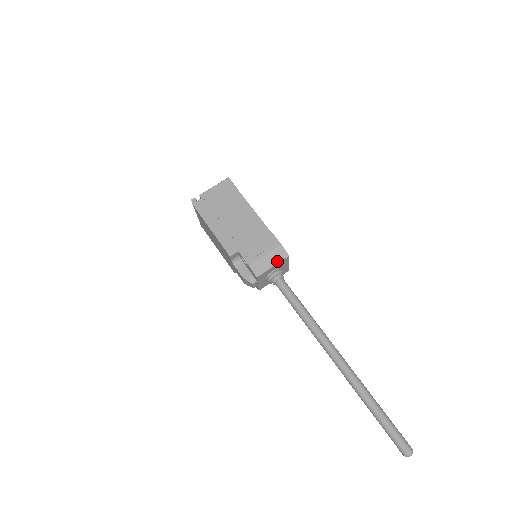
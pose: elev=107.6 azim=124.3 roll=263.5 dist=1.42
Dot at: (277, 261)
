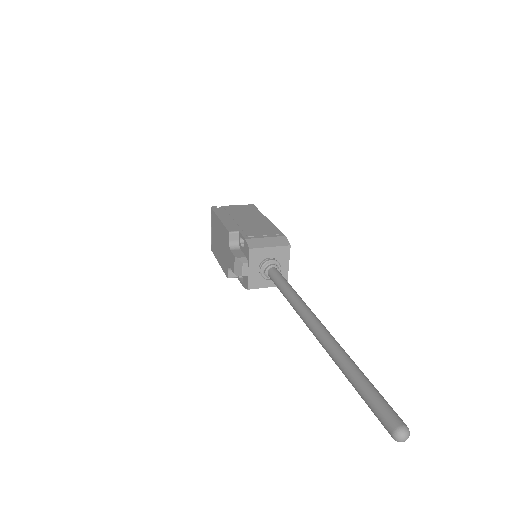
Dot at: (276, 245)
